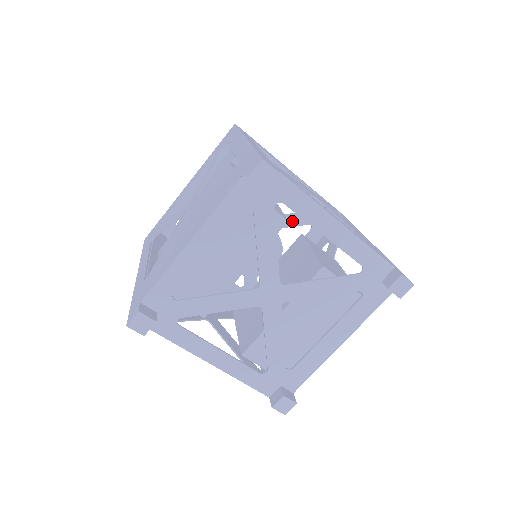
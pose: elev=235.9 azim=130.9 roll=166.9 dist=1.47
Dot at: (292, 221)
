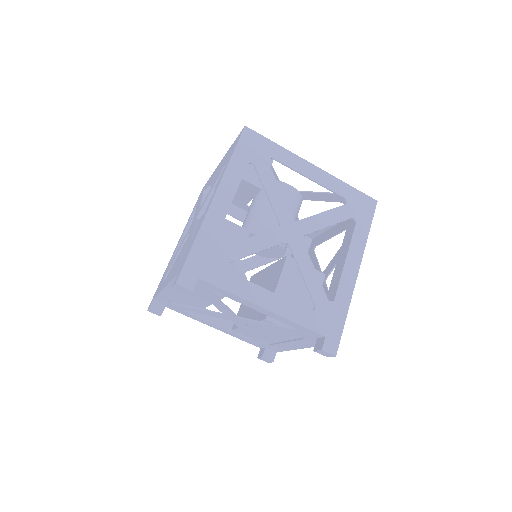
Dot at: (323, 198)
